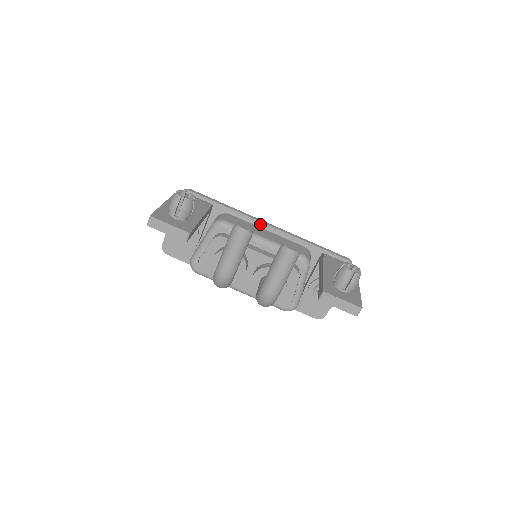
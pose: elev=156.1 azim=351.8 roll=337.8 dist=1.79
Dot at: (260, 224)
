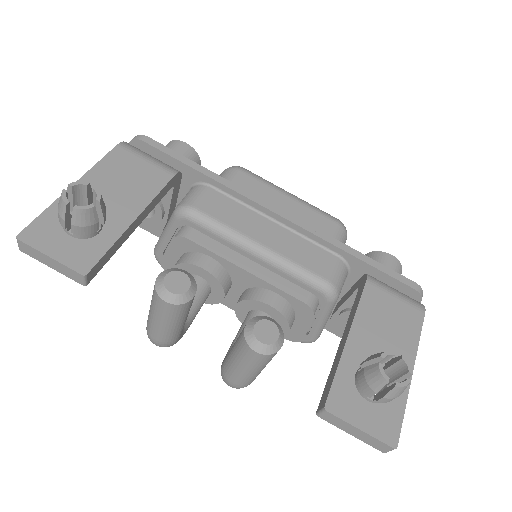
Dot at: (262, 209)
